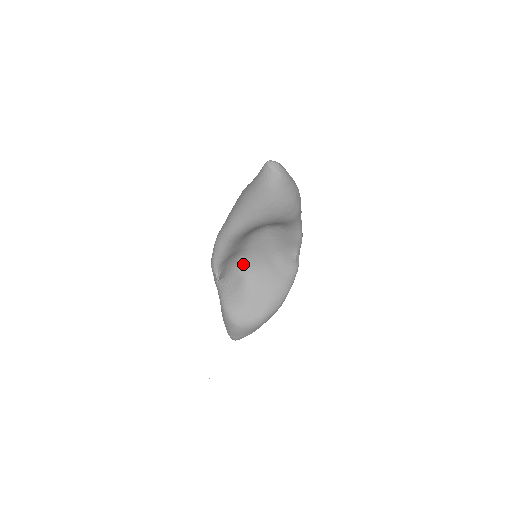
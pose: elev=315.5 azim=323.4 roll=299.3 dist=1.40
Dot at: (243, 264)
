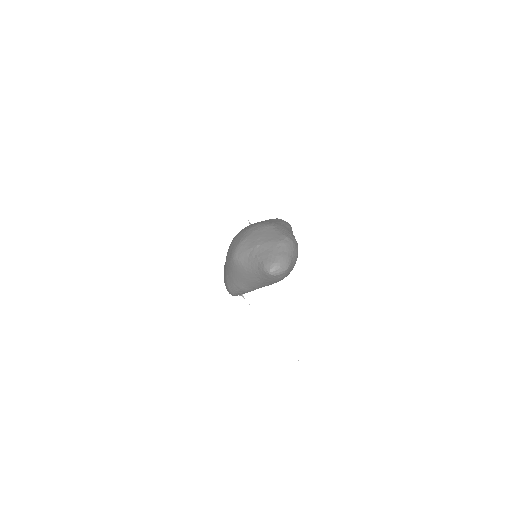
Dot at: occluded
